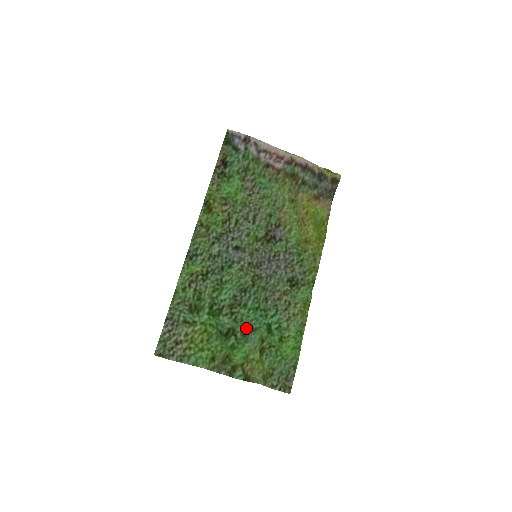
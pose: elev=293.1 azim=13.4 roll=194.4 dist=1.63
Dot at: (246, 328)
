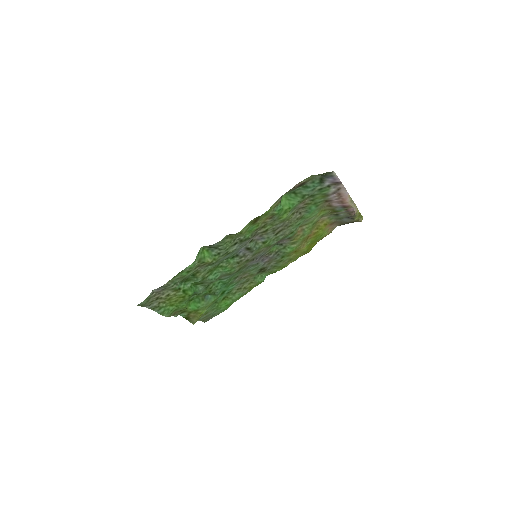
Dot at: (210, 293)
